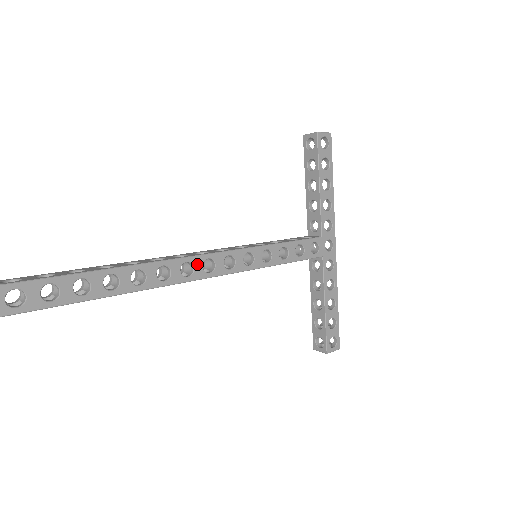
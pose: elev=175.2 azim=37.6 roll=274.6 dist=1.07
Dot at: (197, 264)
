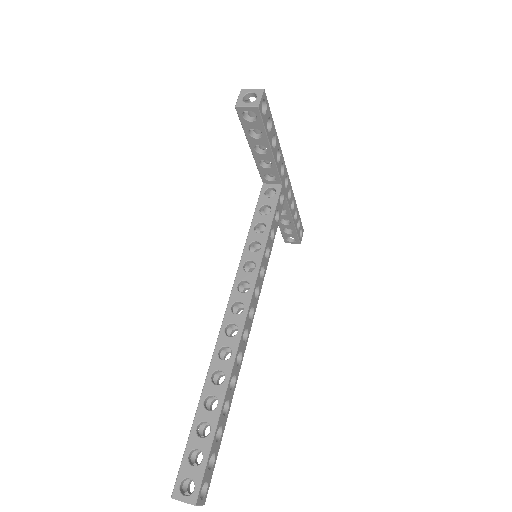
Dot at: (247, 324)
